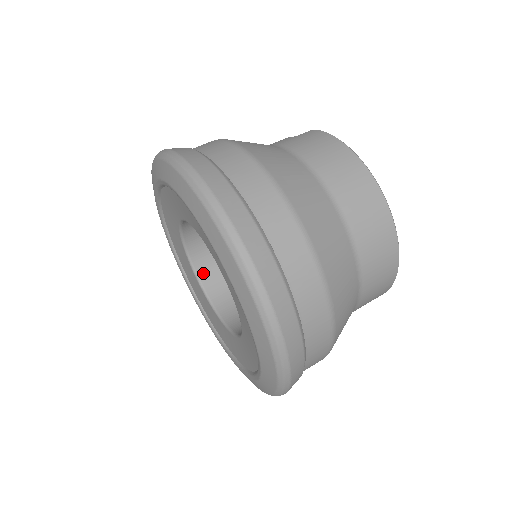
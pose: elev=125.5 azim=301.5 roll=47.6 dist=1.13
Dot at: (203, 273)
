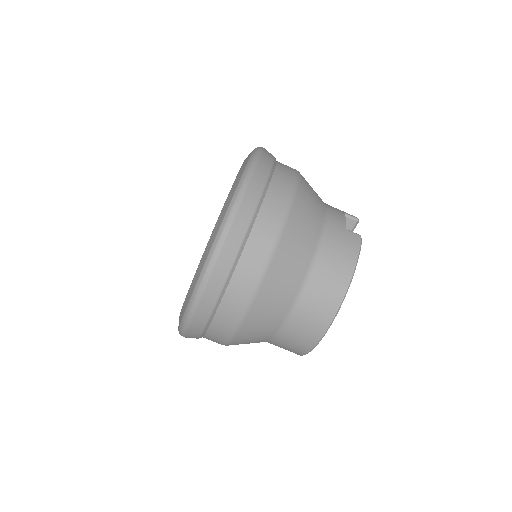
Dot at: occluded
